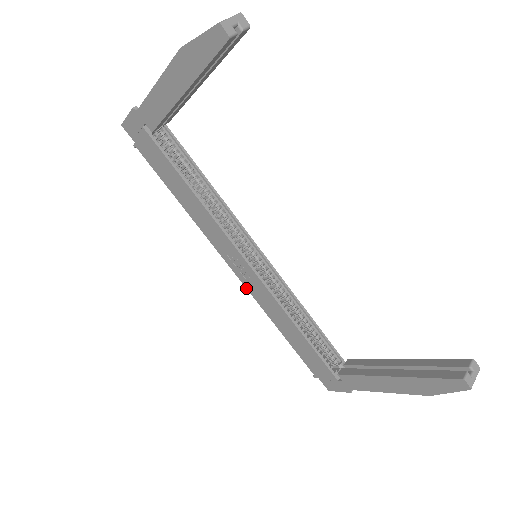
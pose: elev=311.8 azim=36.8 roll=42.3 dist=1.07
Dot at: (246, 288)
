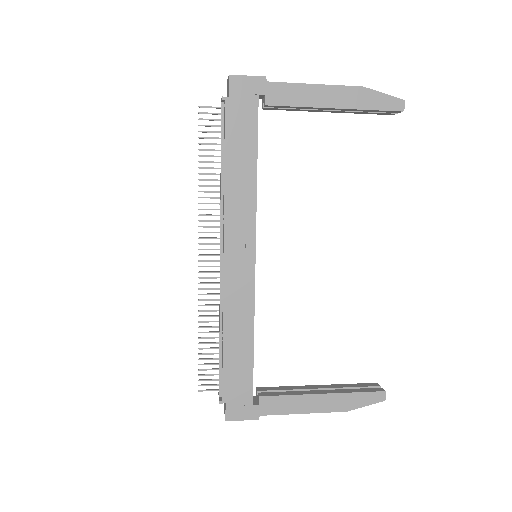
Dot at: (223, 283)
